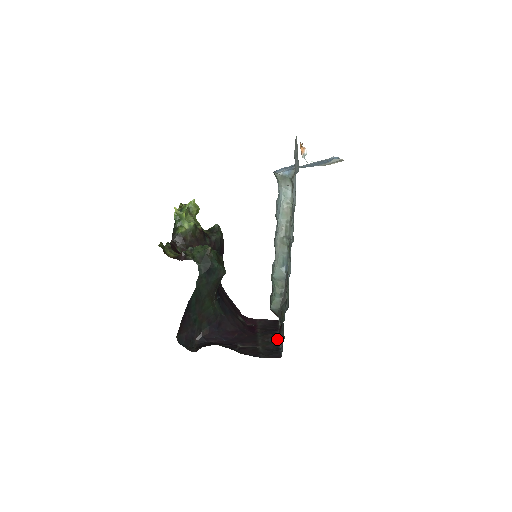
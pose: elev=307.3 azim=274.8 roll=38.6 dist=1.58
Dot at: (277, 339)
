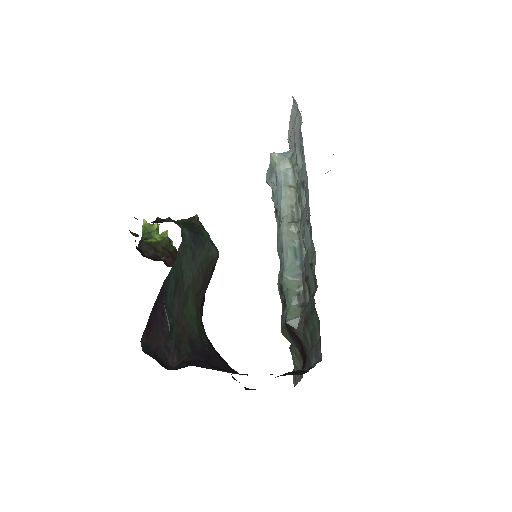
Dot at: (303, 370)
